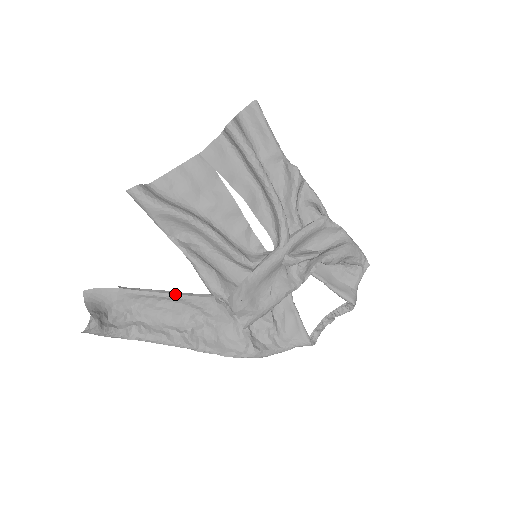
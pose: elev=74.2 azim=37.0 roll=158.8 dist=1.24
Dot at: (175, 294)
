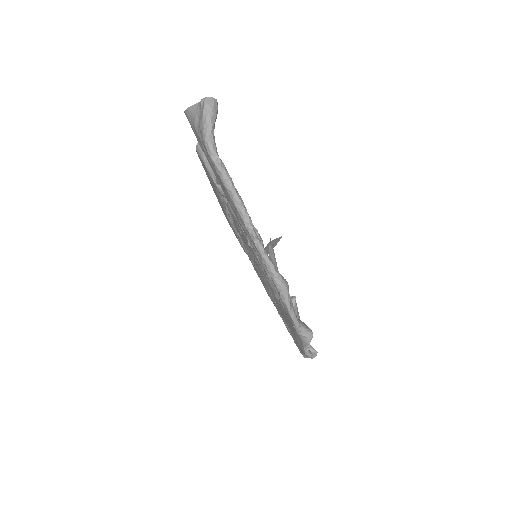
Dot at: occluded
